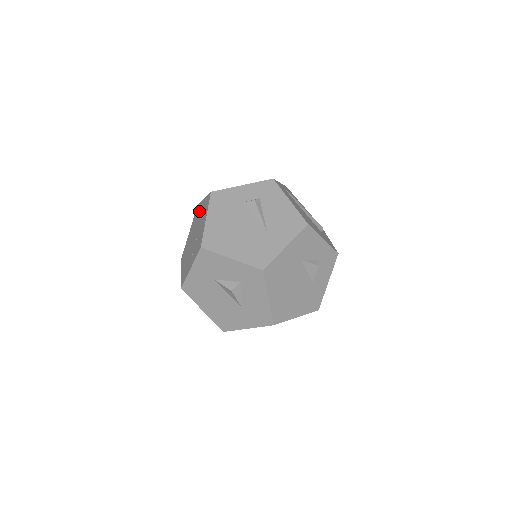
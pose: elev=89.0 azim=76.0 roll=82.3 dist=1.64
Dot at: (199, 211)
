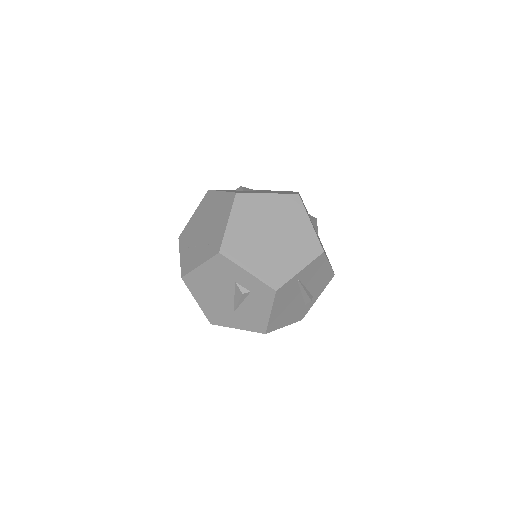
Dot at: (222, 217)
